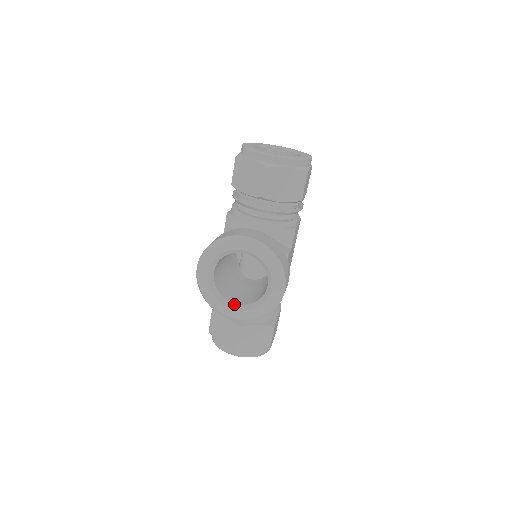
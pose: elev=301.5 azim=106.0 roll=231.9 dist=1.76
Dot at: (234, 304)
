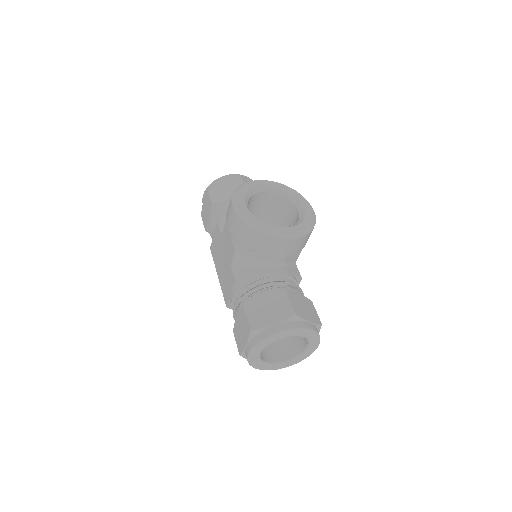
Dot at: occluded
